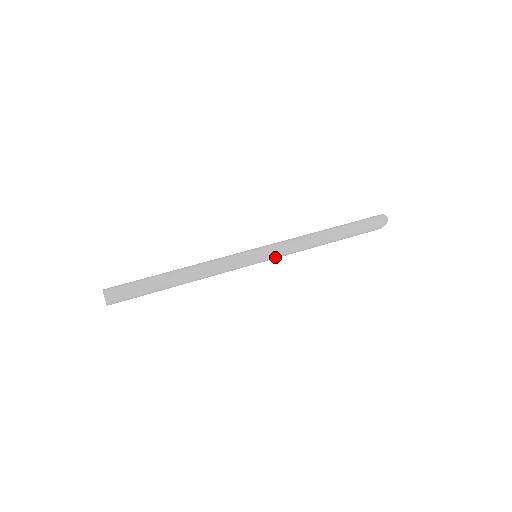
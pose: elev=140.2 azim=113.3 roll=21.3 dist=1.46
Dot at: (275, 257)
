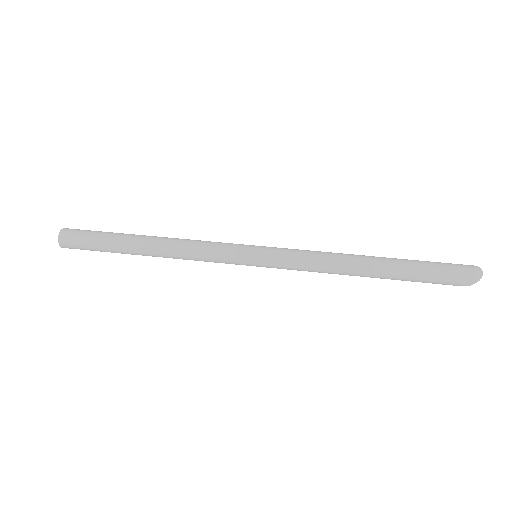
Dot at: (280, 267)
